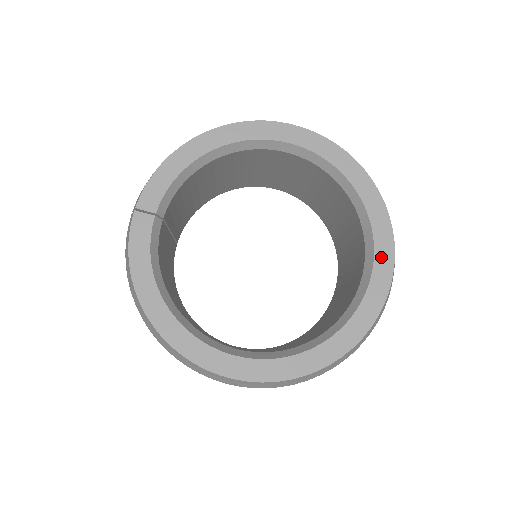
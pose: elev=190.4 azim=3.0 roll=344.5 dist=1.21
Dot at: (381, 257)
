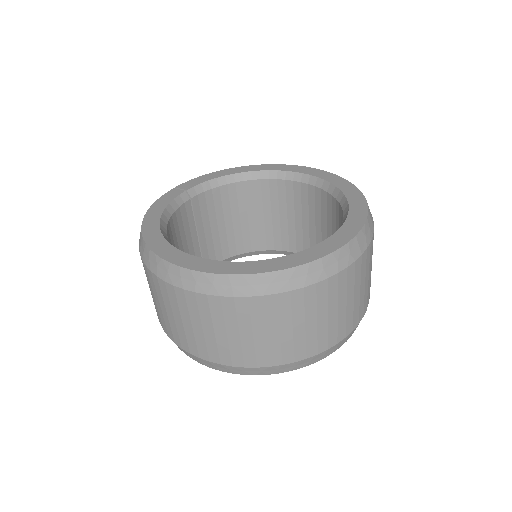
Dot at: (351, 223)
